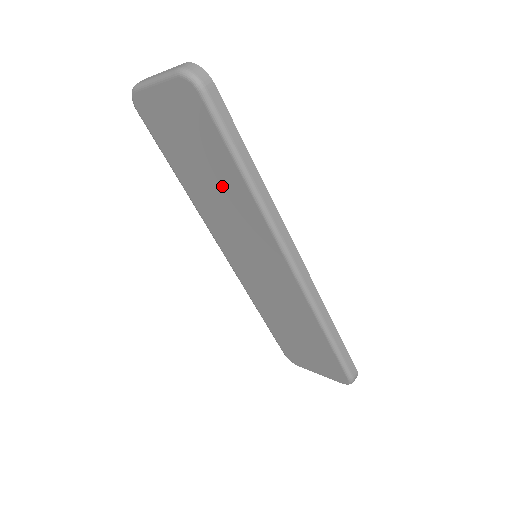
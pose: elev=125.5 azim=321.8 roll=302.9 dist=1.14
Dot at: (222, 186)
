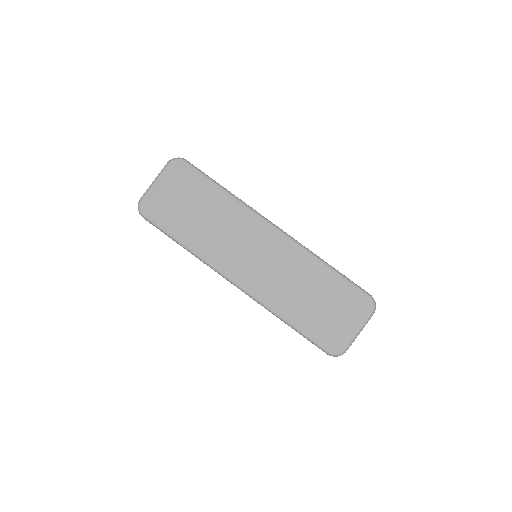
Dot at: (214, 213)
